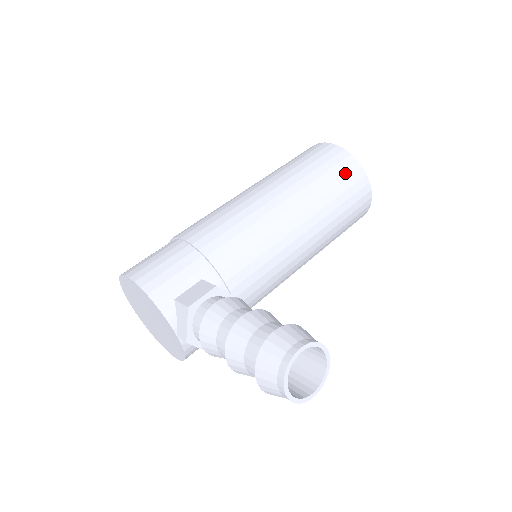
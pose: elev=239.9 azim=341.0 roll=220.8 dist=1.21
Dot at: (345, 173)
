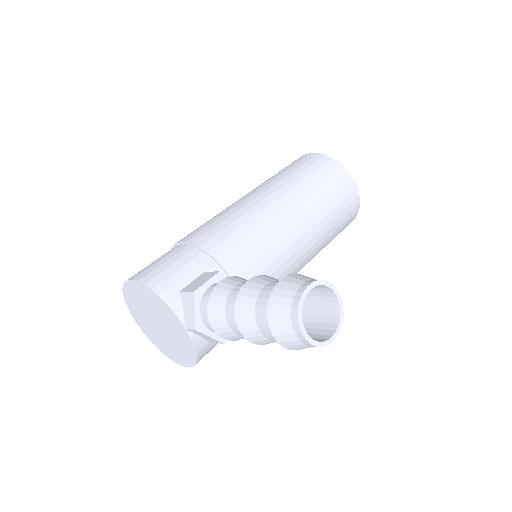
Dot at: (329, 173)
